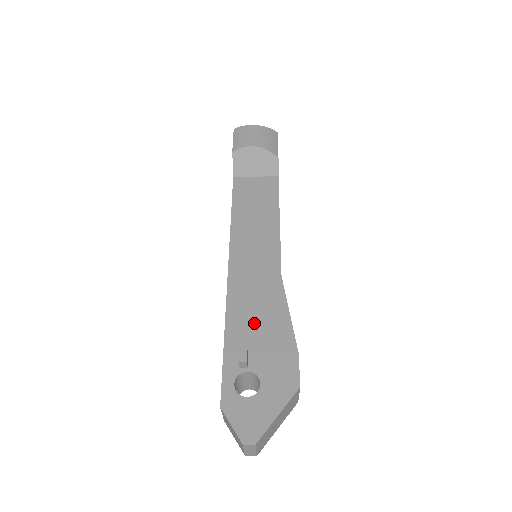
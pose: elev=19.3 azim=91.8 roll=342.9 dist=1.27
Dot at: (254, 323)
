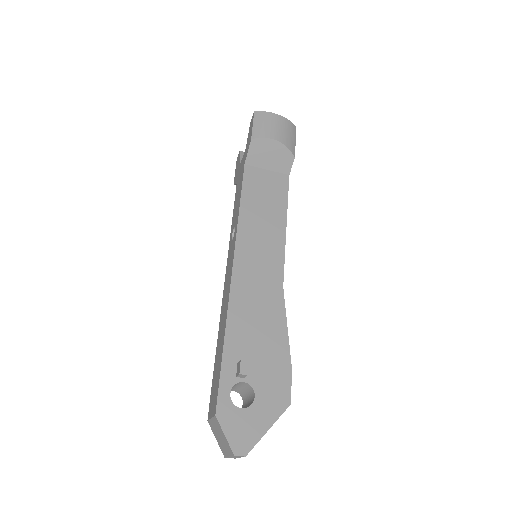
Dot at: (254, 333)
